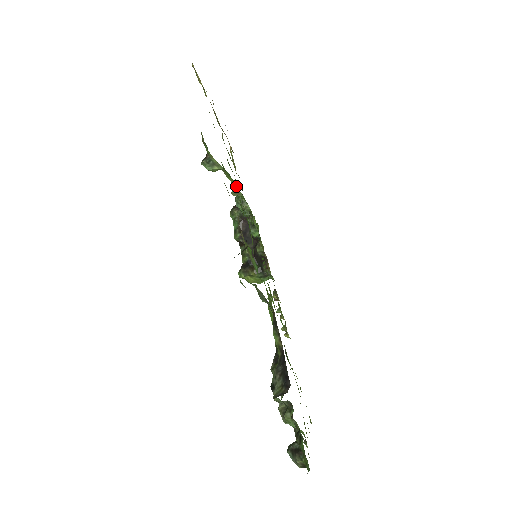
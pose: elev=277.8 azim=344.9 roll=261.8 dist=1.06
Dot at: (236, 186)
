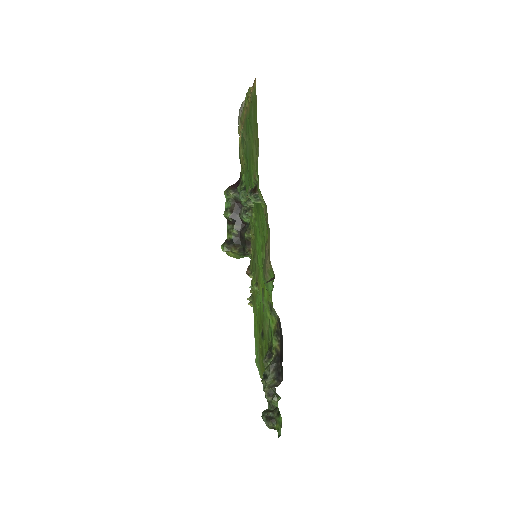
Dot at: occluded
